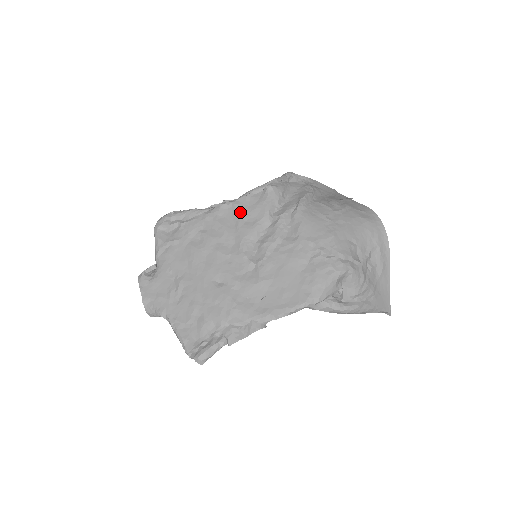
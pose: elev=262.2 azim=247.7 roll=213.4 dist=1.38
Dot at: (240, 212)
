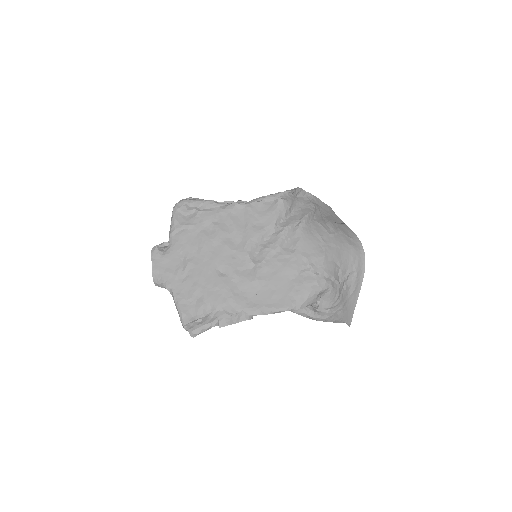
Dot at: (251, 215)
